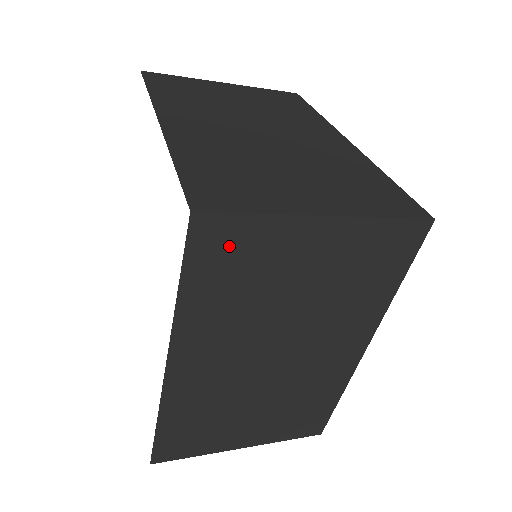
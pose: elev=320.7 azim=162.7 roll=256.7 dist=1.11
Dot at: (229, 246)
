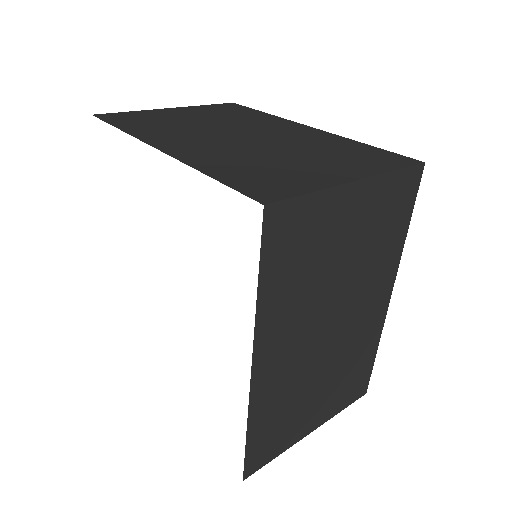
Dot at: (293, 230)
